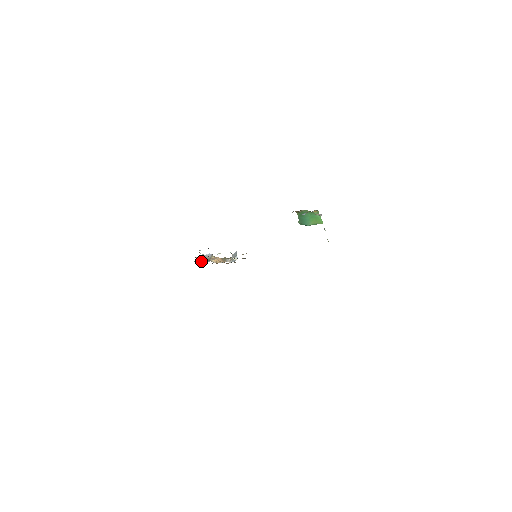
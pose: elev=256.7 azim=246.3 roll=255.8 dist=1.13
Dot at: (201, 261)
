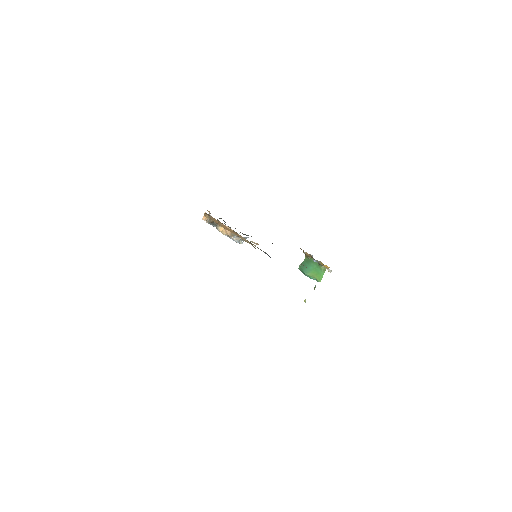
Dot at: (209, 220)
